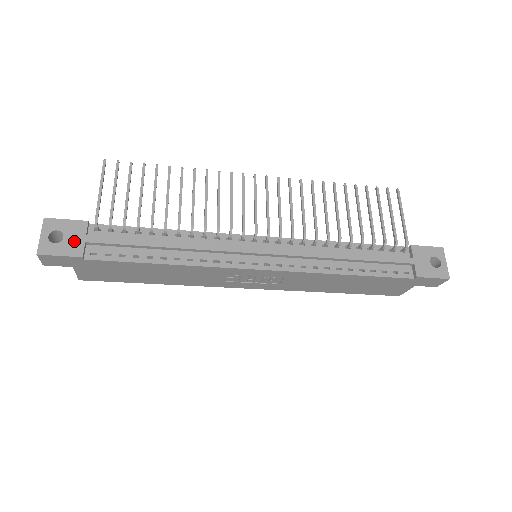
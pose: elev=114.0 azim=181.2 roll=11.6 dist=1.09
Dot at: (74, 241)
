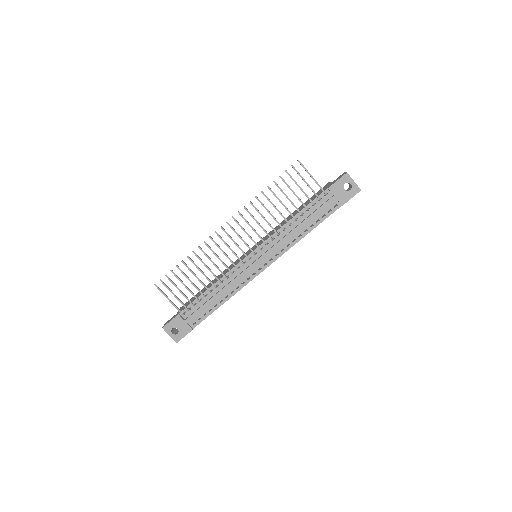
Dot at: (183, 327)
